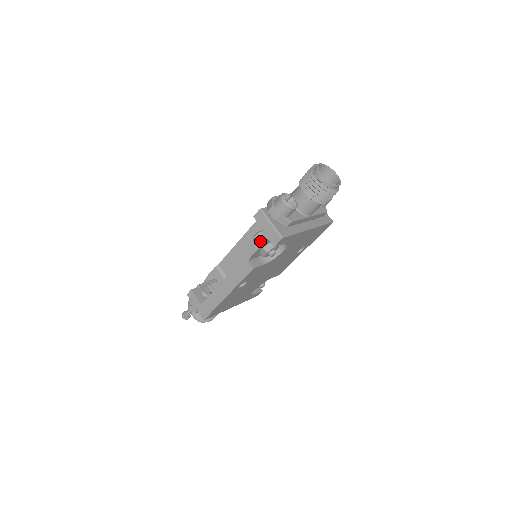
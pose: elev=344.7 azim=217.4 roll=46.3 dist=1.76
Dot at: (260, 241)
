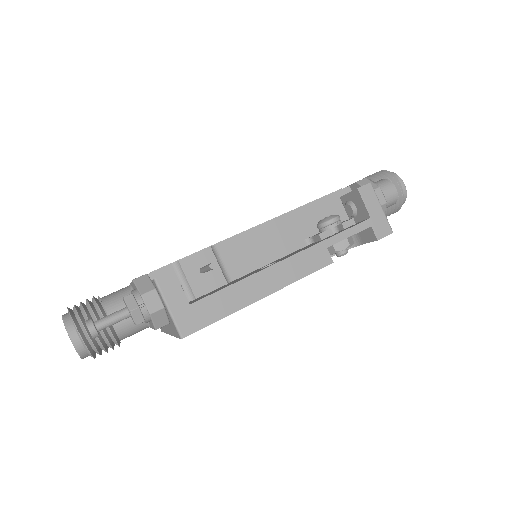
Dot at: (358, 225)
